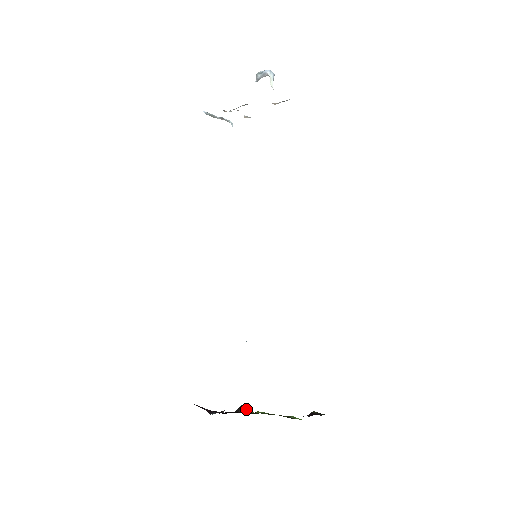
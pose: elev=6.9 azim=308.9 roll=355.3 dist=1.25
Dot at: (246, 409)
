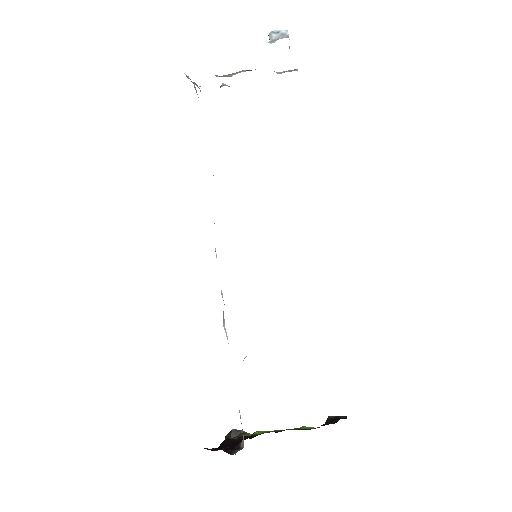
Dot at: (240, 433)
